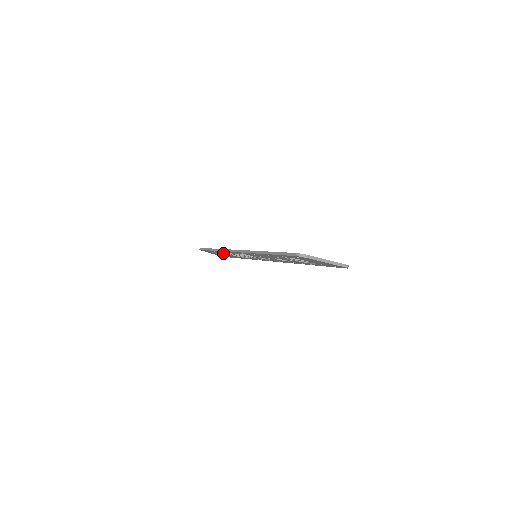
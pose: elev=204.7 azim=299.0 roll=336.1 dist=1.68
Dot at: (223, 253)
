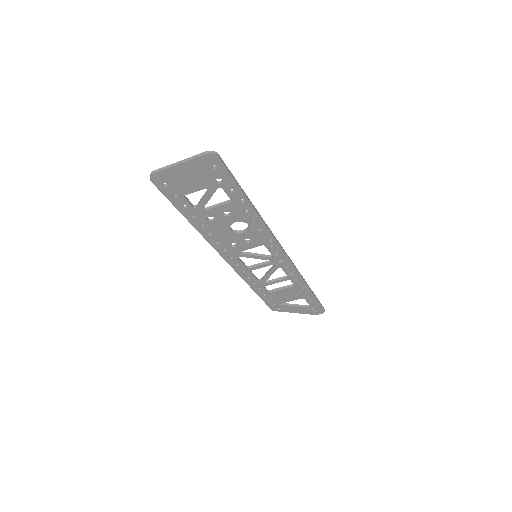
Dot at: (273, 292)
